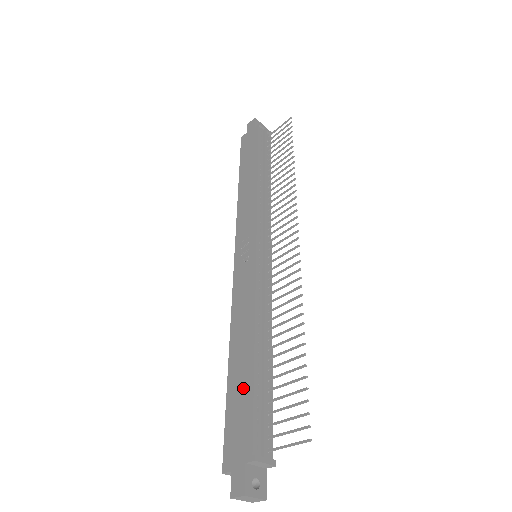
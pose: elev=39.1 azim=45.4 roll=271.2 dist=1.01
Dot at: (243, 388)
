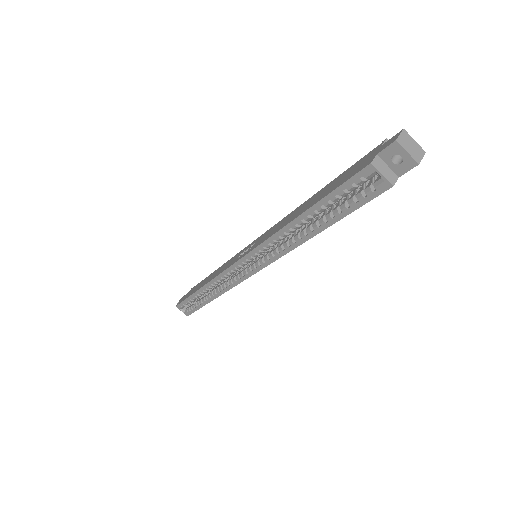
Dot at: (329, 186)
